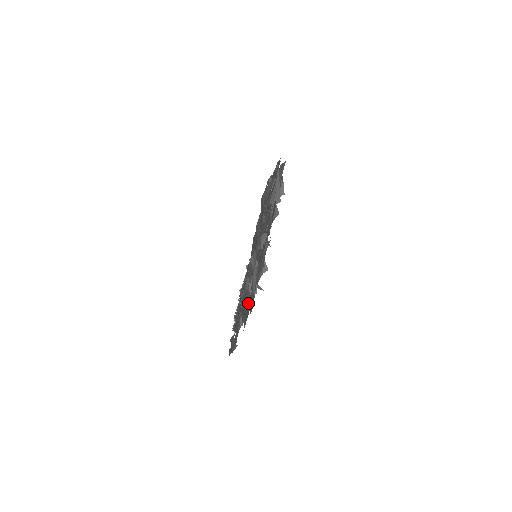
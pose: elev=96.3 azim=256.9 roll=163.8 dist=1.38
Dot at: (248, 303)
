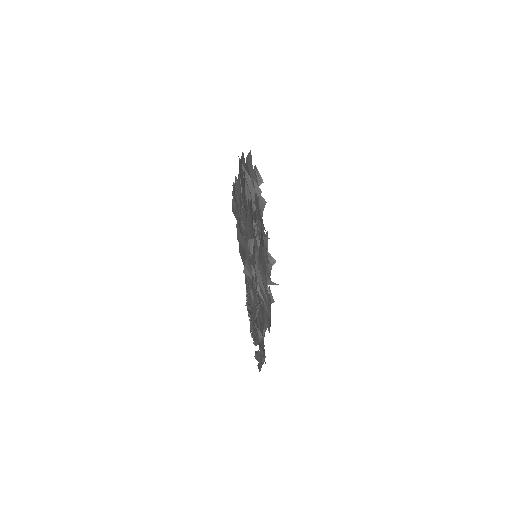
Dot at: (263, 307)
